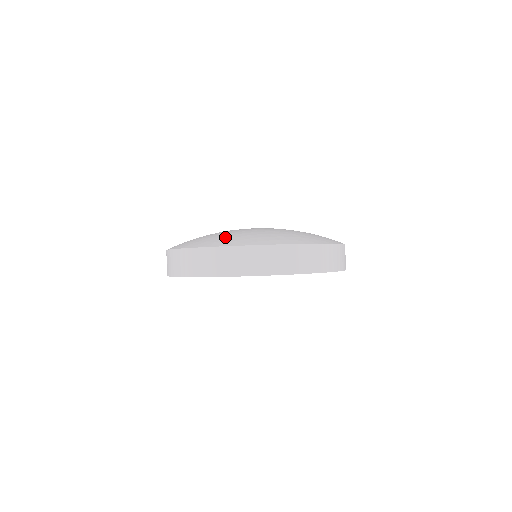
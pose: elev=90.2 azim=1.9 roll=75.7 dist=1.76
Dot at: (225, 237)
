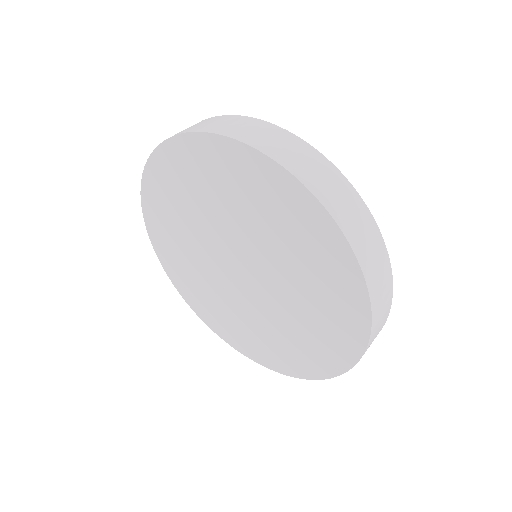
Dot at: occluded
